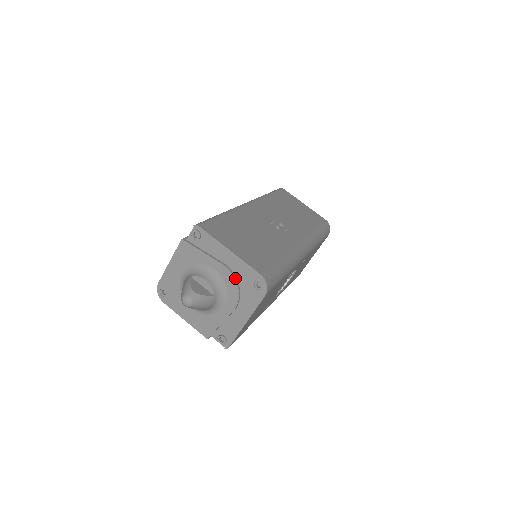
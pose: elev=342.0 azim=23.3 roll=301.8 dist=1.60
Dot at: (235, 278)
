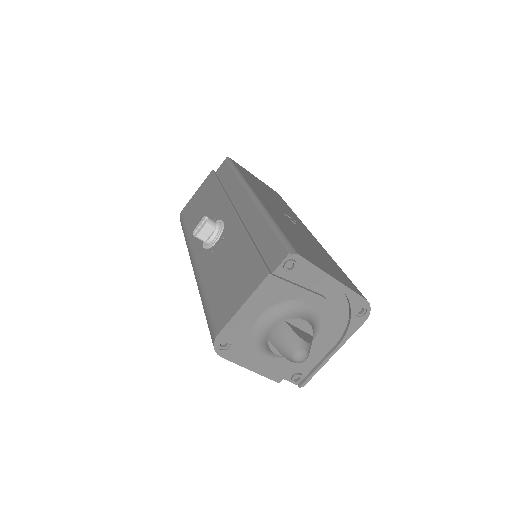
Dot at: (333, 309)
